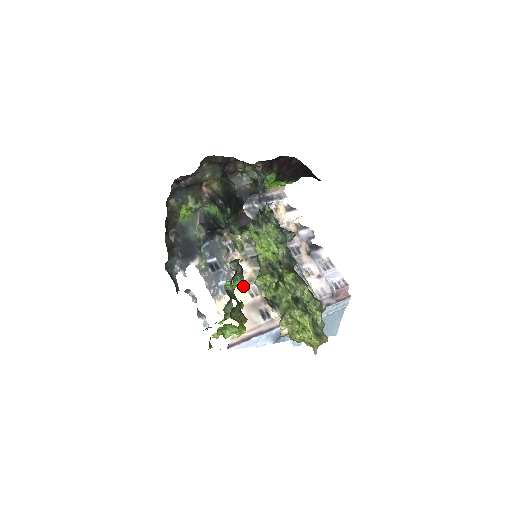
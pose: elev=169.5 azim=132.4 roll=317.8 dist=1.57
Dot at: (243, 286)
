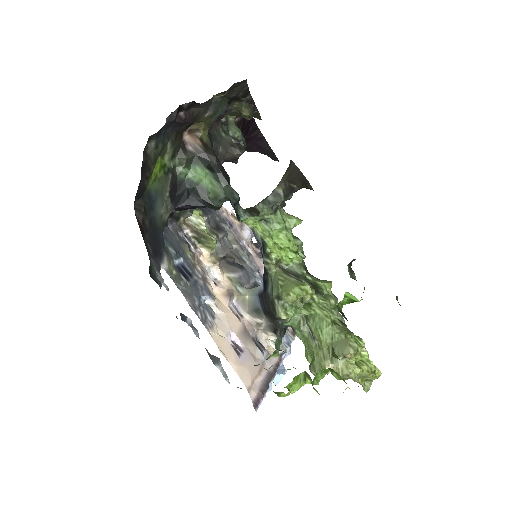
Dot at: (225, 303)
